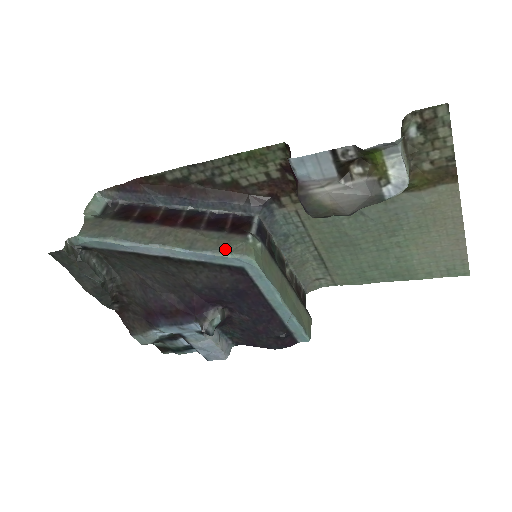
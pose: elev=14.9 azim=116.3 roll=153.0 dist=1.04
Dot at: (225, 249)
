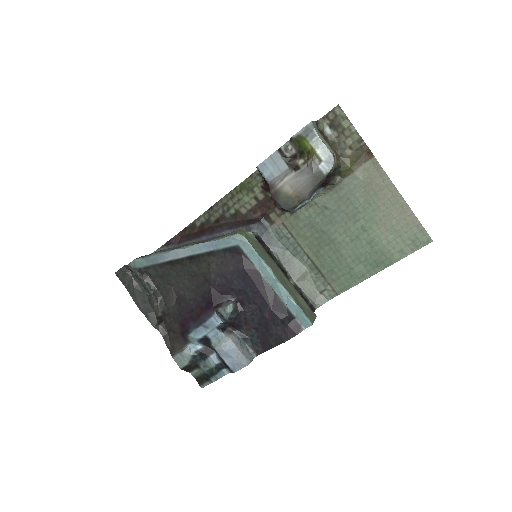
Dot at: (225, 236)
